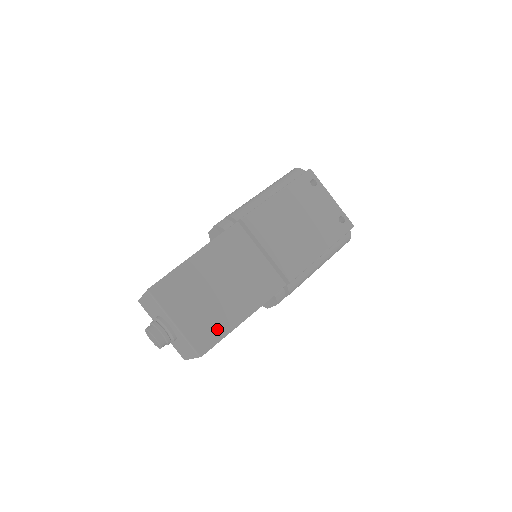
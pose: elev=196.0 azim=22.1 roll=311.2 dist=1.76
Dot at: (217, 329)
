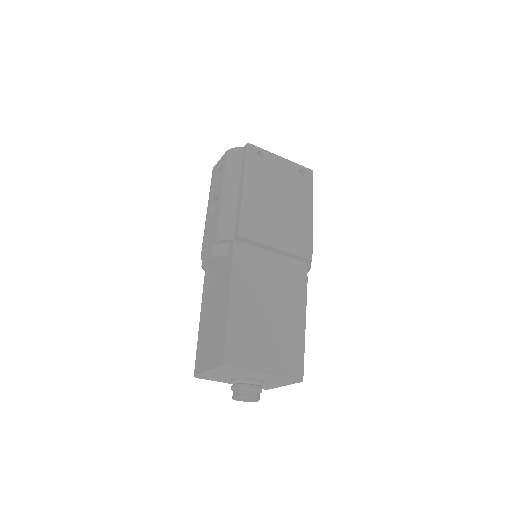
Dot at: (295, 347)
